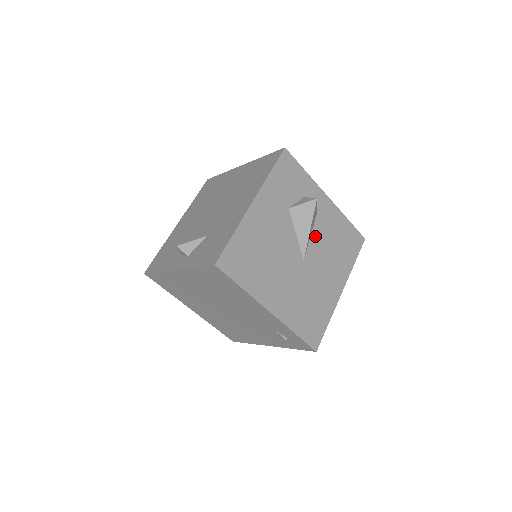
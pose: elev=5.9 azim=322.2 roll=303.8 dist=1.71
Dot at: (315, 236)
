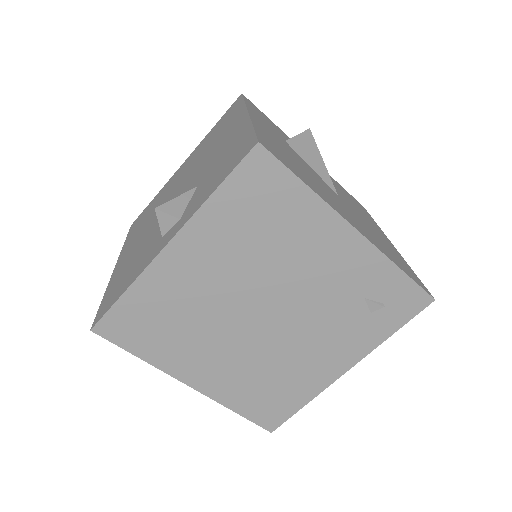
Dot at: occluded
